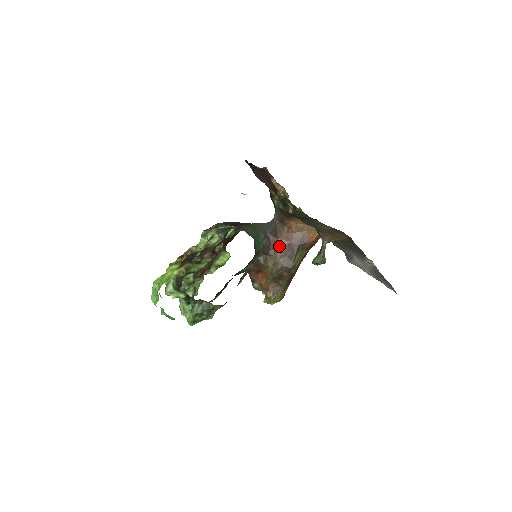
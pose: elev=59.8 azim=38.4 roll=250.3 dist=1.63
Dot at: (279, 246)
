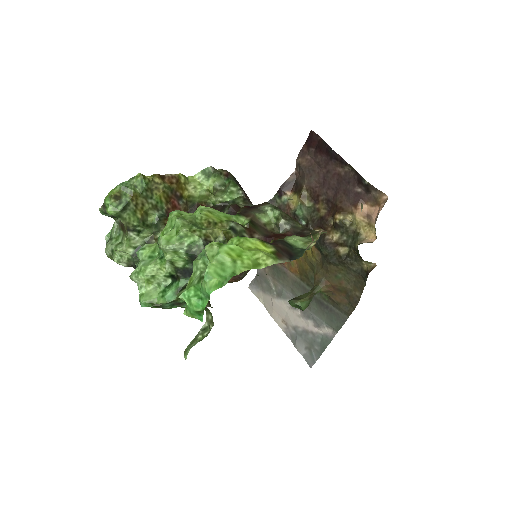
Dot at: occluded
